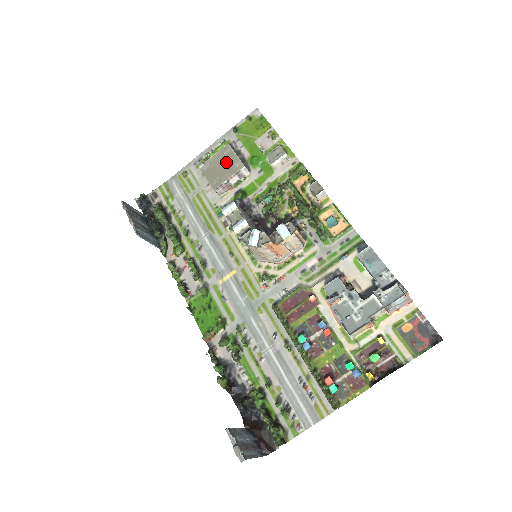
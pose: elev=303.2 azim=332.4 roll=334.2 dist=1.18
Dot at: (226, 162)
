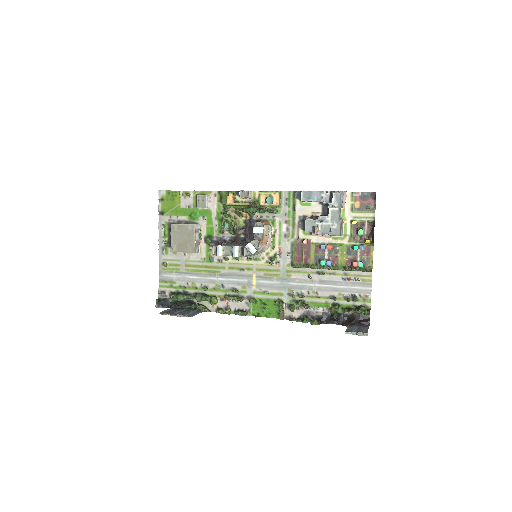
Dot at: (182, 233)
